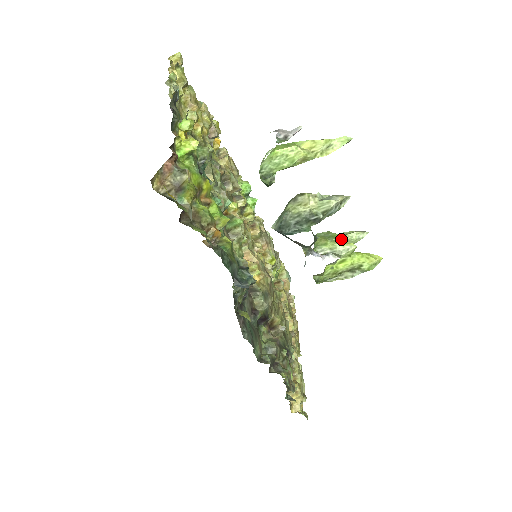
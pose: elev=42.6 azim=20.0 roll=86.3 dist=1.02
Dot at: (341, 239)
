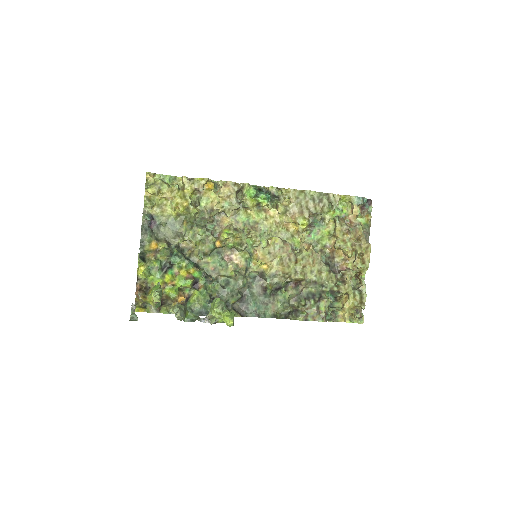
Dot at: (214, 310)
